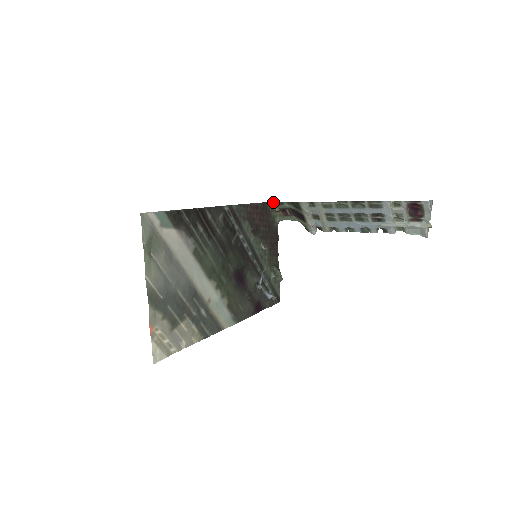
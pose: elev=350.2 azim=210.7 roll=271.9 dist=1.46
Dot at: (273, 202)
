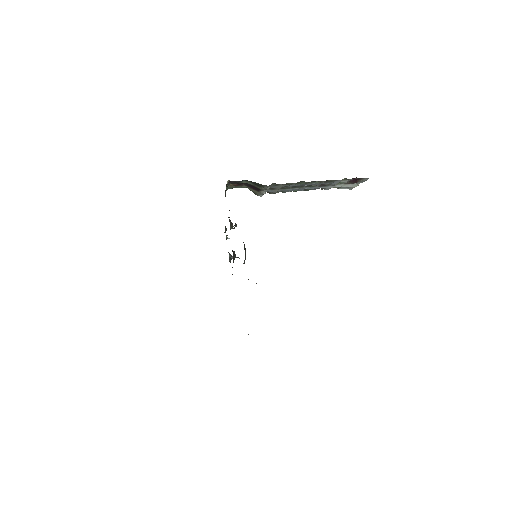
Dot at: (230, 181)
